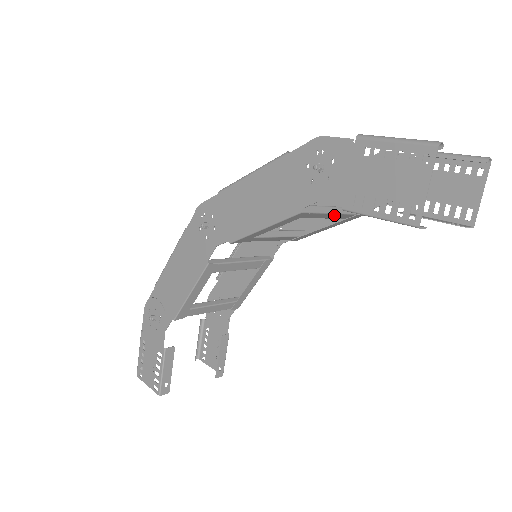
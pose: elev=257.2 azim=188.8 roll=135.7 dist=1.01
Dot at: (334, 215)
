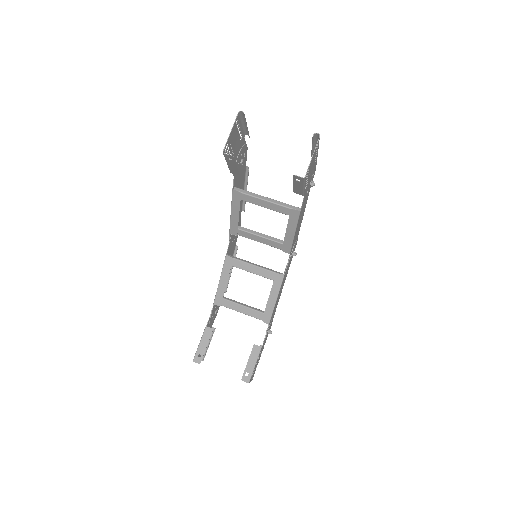
Dot at: (269, 204)
